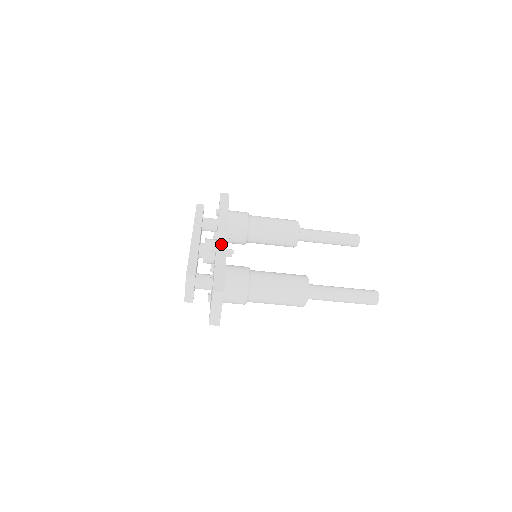
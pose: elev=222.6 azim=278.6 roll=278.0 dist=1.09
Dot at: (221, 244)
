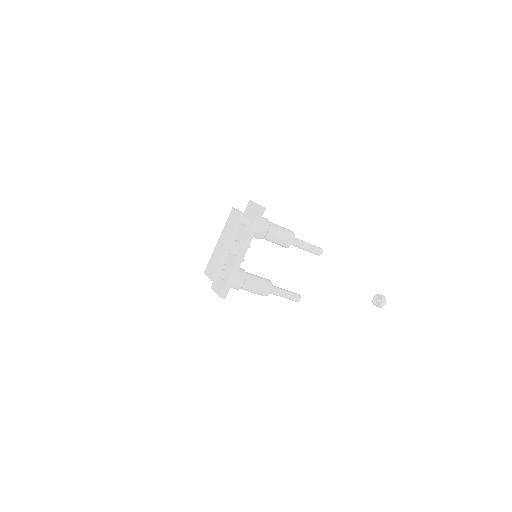
Dot at: (239, 262)
